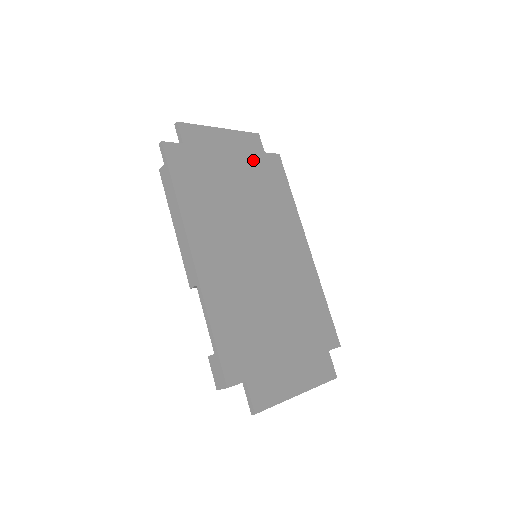
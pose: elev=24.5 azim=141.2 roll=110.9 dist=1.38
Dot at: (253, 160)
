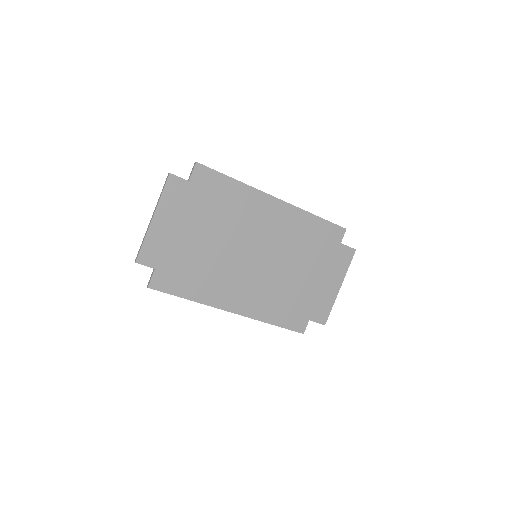
Dot at: (191, 202)
